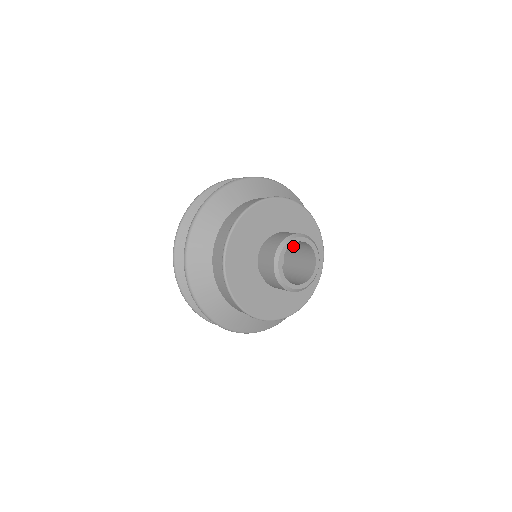
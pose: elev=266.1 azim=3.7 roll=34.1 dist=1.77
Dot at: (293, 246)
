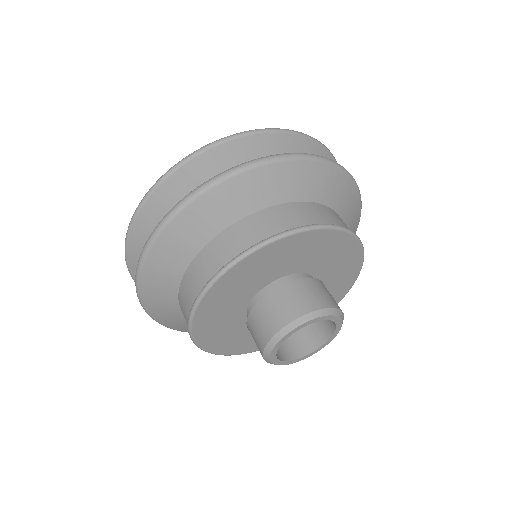
Dot at: occluded
